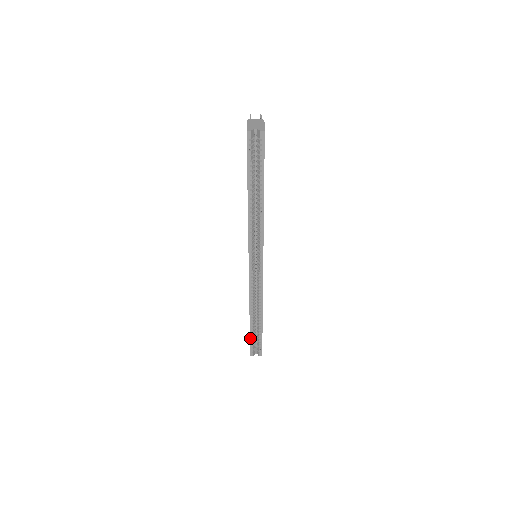
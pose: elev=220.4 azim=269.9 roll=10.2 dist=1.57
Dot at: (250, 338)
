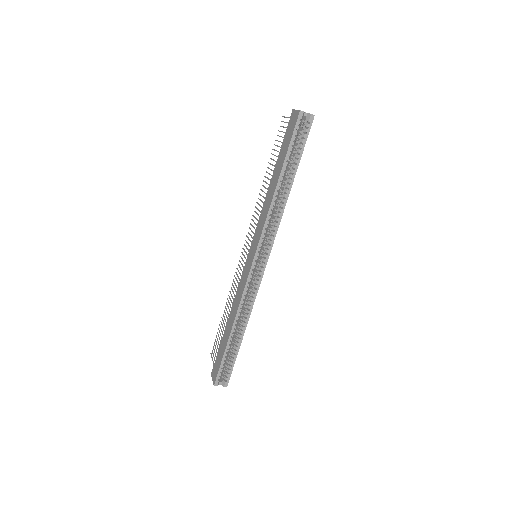
Dot at: (223, 358)
